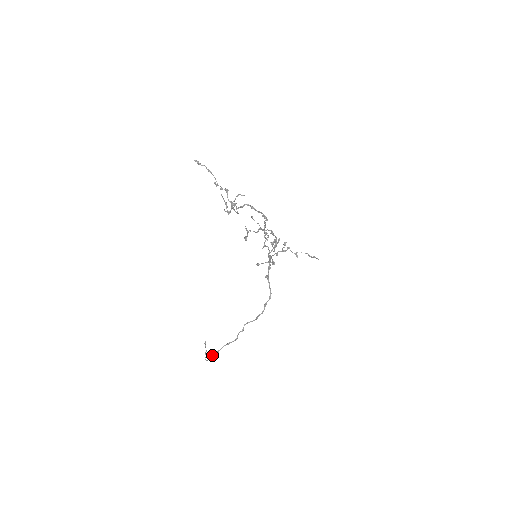
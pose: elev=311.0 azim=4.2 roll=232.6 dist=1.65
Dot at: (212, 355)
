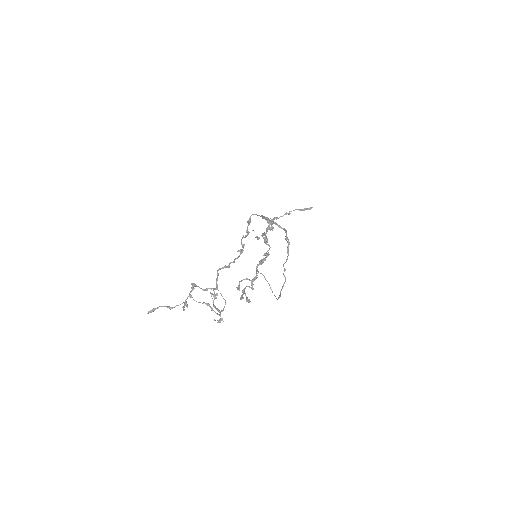
Dot at: occluded
